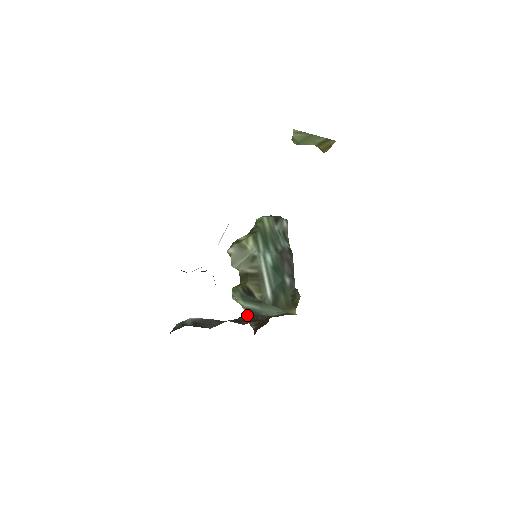
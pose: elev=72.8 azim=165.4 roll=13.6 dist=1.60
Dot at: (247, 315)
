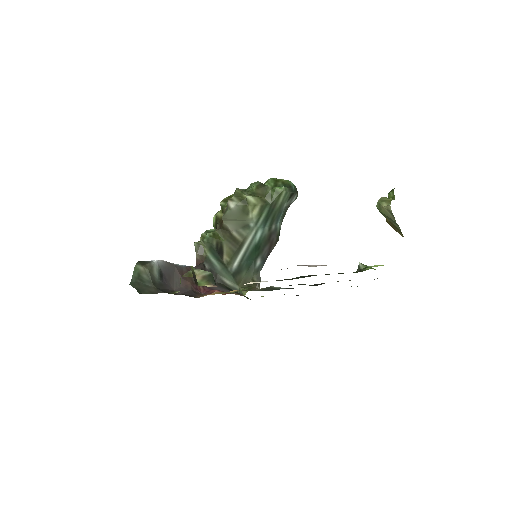
Dot at: (205, 267)
